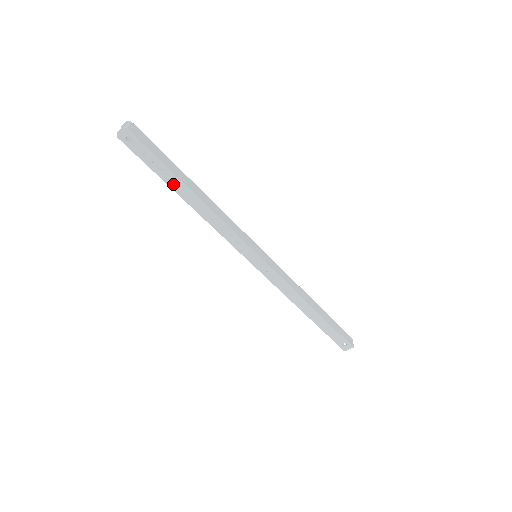
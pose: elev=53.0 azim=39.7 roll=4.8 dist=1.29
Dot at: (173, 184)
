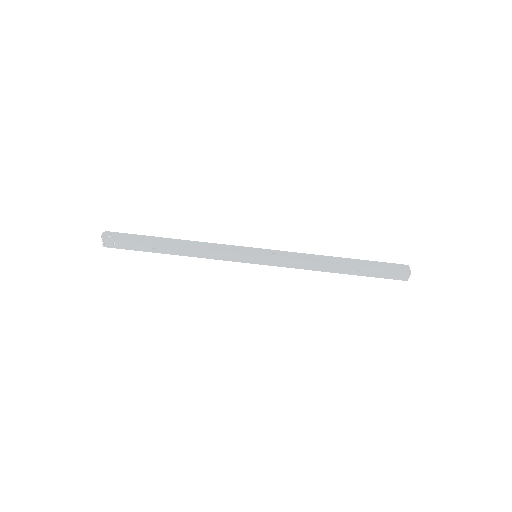
Dot at: (157, 242)
